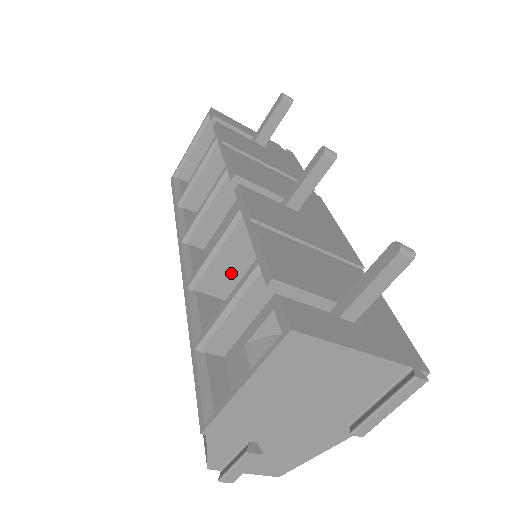
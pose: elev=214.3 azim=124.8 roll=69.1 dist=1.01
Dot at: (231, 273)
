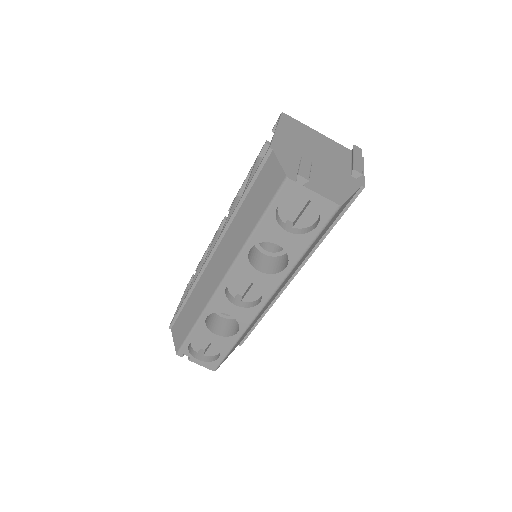
Dot at: occluded
